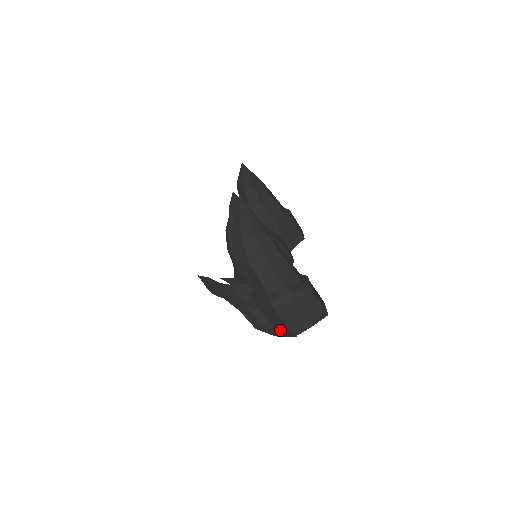
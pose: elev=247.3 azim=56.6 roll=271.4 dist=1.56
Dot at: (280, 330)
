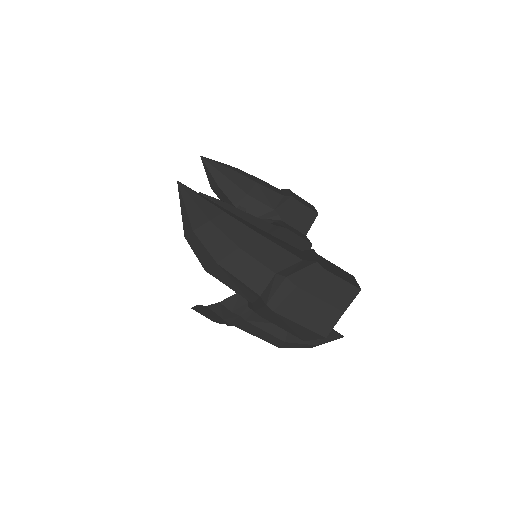
Dot at: (303, 338)
